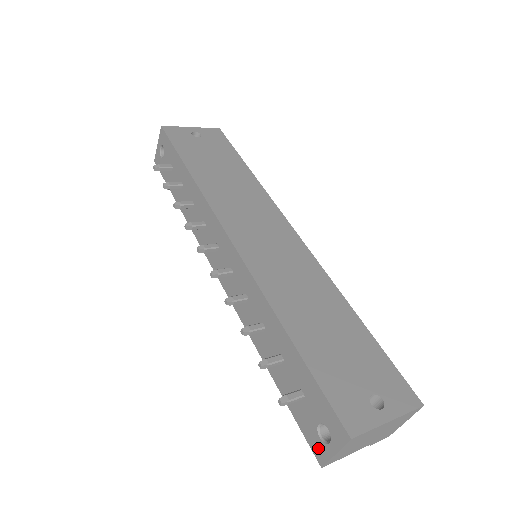
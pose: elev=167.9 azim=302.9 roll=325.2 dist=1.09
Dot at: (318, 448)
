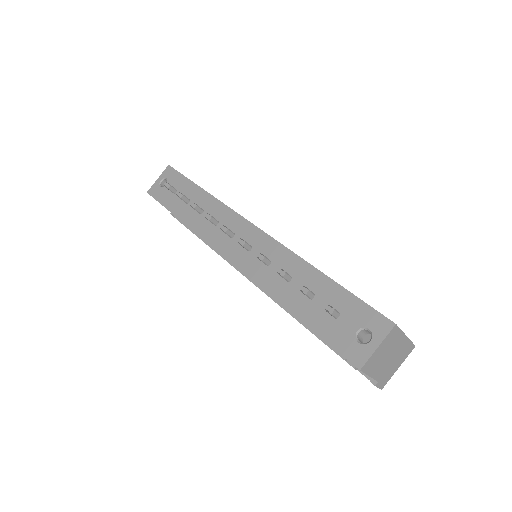
Dot at: (356, 353)
